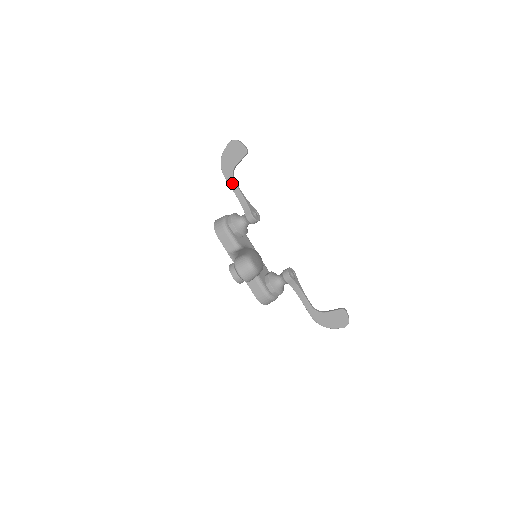
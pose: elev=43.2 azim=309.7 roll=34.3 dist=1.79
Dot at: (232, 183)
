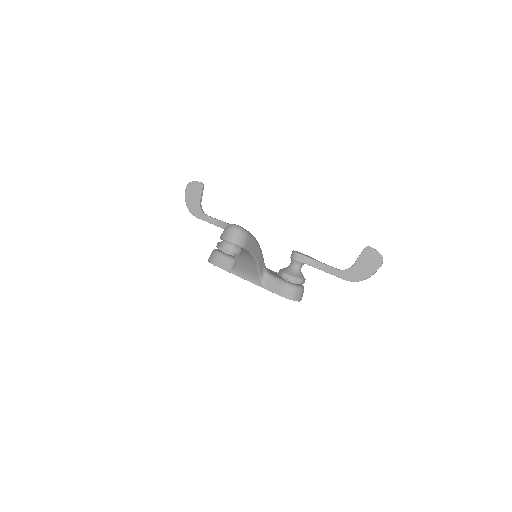
Dot at: (205, 217)
